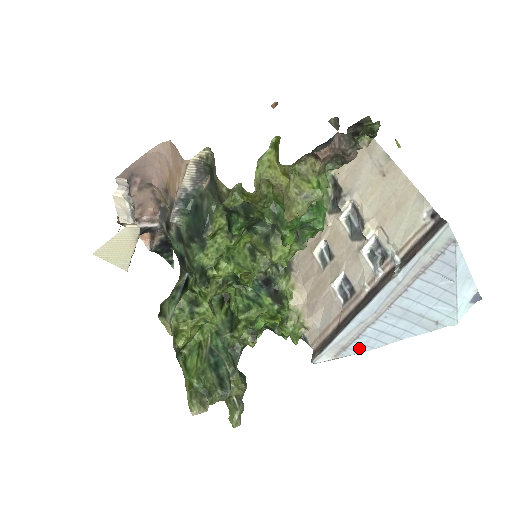
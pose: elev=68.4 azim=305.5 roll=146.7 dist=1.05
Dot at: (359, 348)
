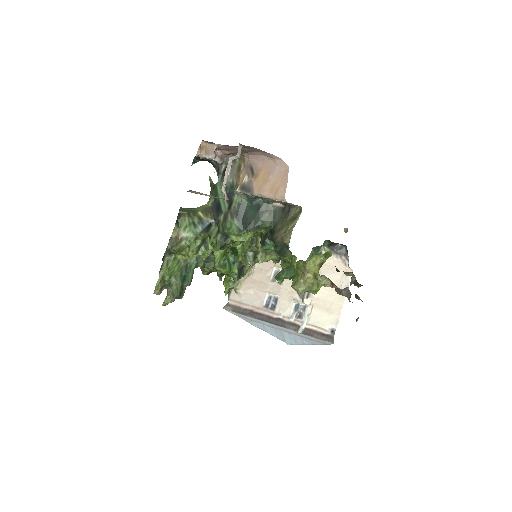
Dot at: (248, 321)
